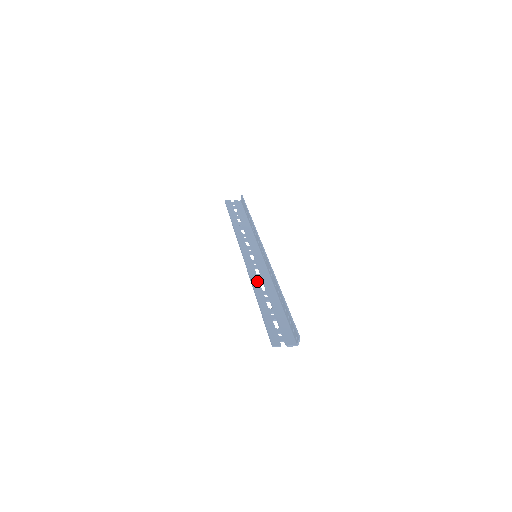
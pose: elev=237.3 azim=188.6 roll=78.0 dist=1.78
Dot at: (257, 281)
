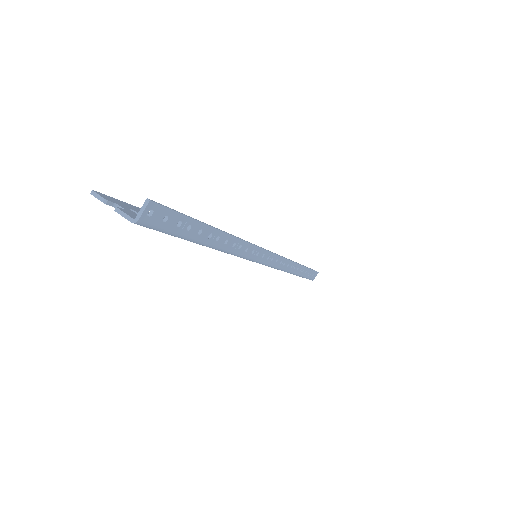
Dot at: occluded
